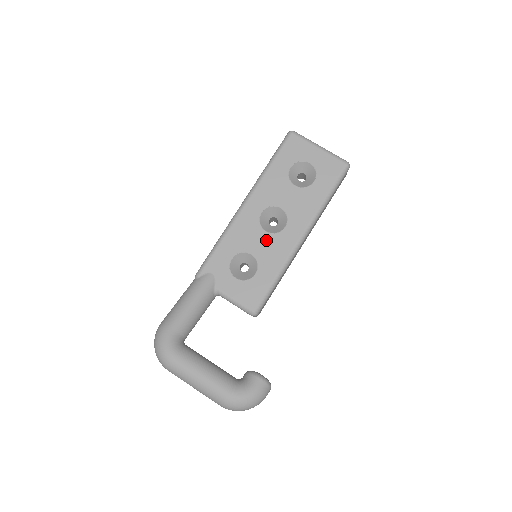
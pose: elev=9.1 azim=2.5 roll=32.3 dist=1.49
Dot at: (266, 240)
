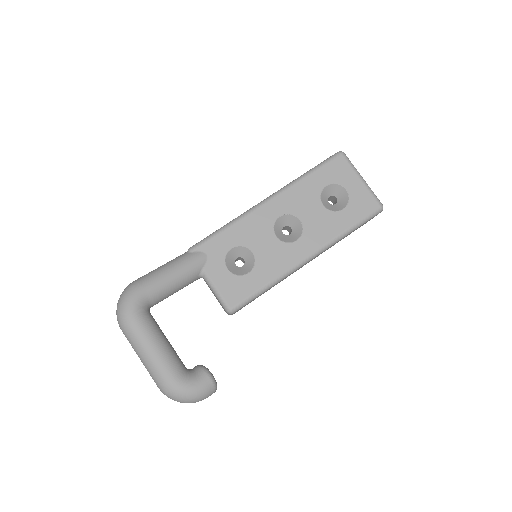
Dot at: (273, 245)
